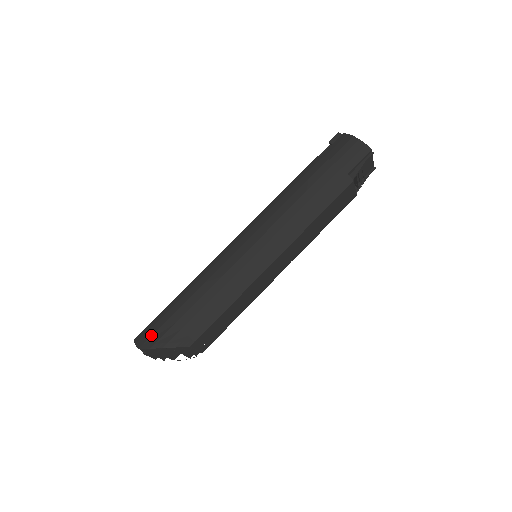
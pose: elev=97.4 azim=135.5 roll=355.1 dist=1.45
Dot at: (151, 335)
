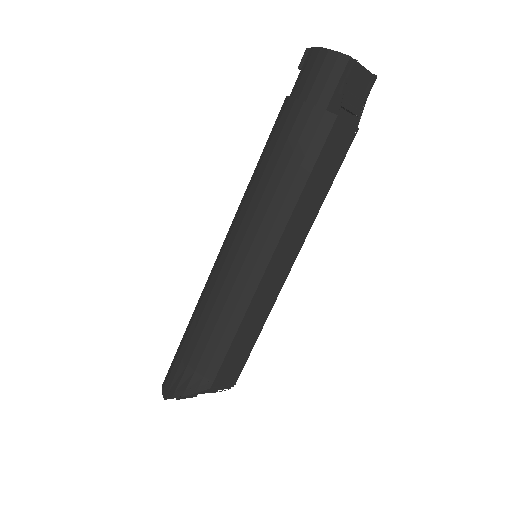
Dot at: (171, 382)
